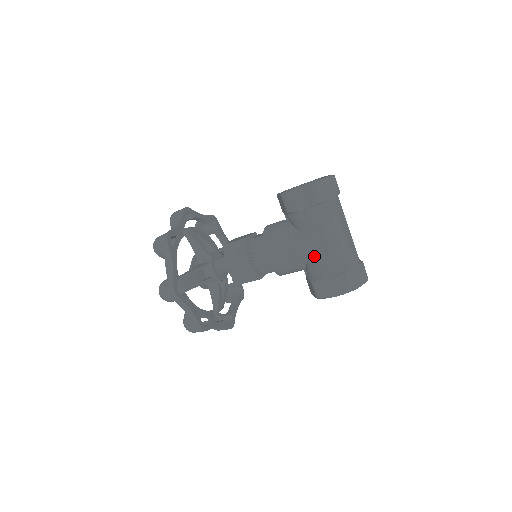
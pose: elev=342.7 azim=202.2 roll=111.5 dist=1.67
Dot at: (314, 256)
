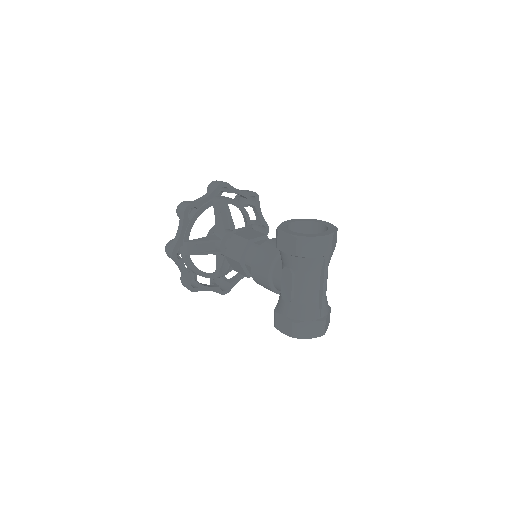
Dot at: (282, 293)
